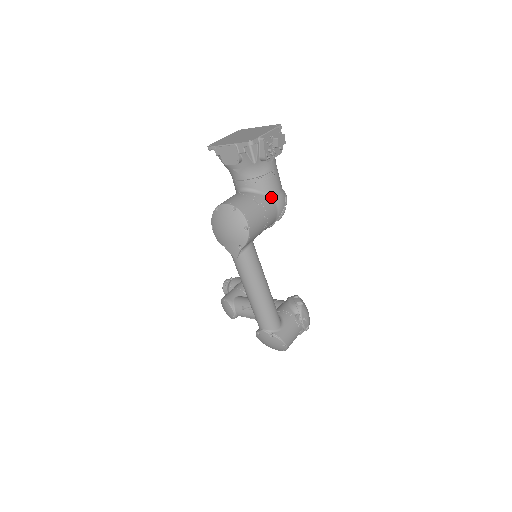
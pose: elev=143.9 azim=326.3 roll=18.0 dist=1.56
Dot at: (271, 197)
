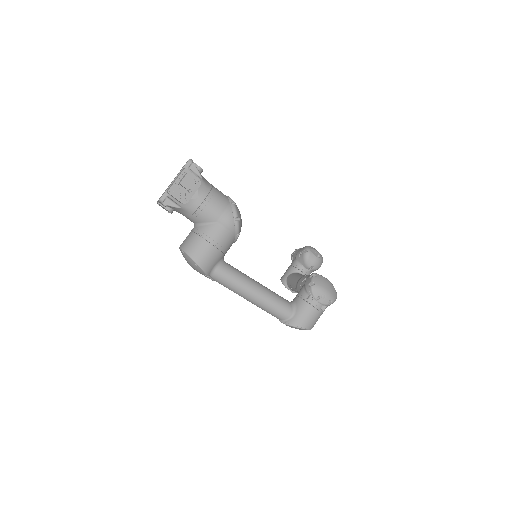
Dot at: (215, 222)
